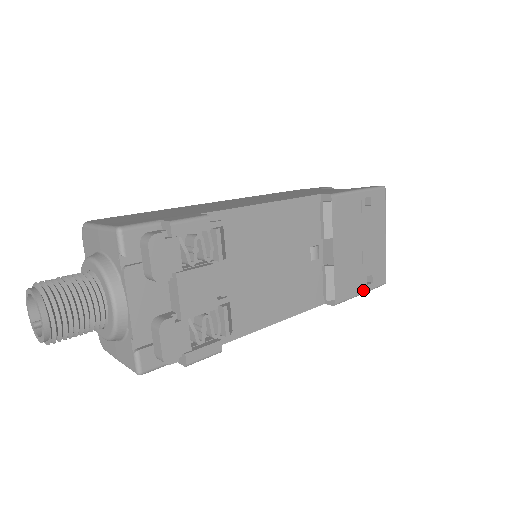
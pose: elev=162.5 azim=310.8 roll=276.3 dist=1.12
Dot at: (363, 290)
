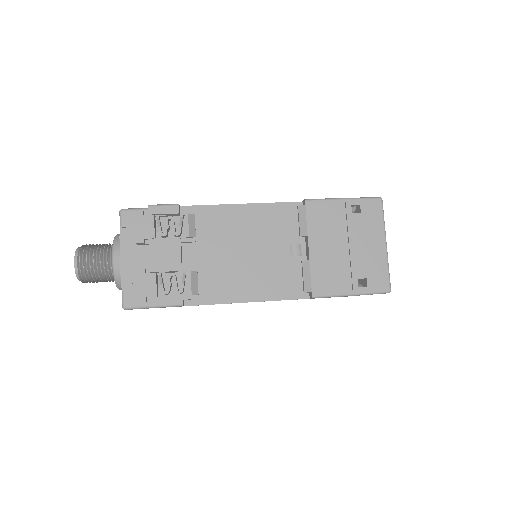
Dot at: (353, 291)
